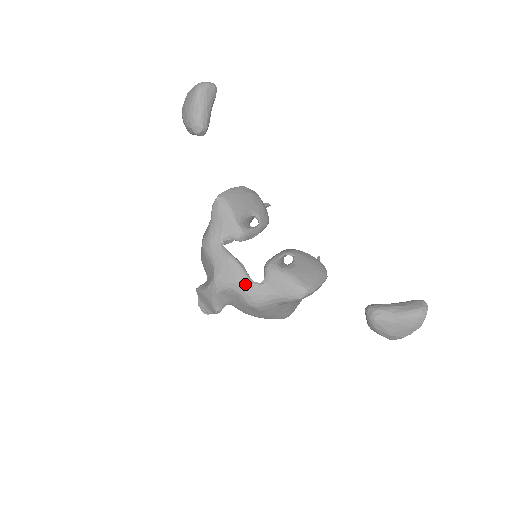
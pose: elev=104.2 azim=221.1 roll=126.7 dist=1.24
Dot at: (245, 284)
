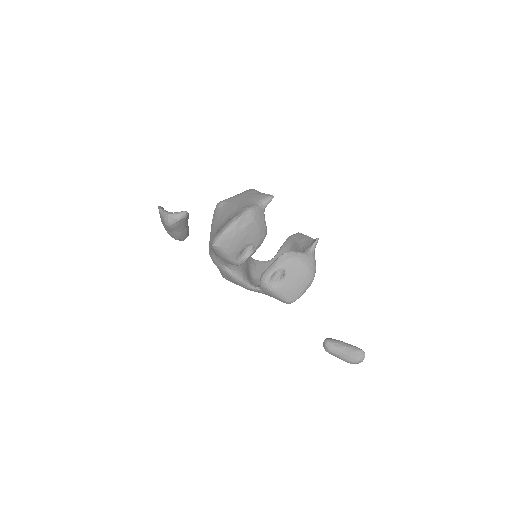
Dot at: (245, 288)
